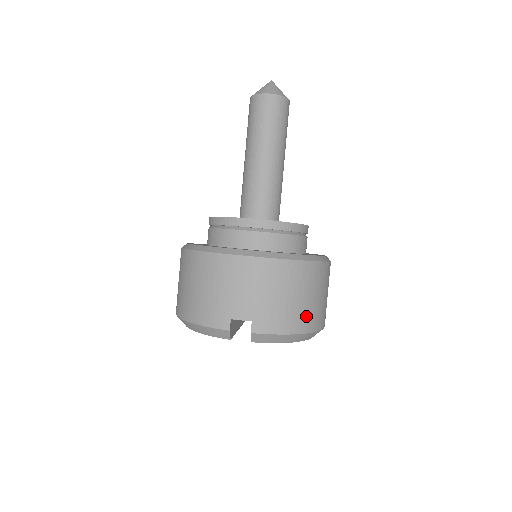
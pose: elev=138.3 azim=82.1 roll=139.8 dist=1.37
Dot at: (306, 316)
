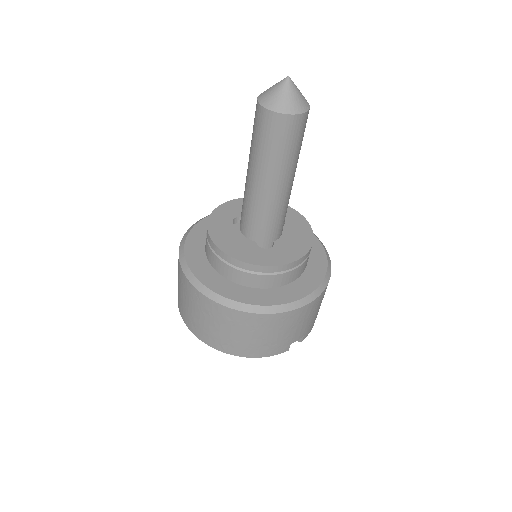
Dot at: occluded
